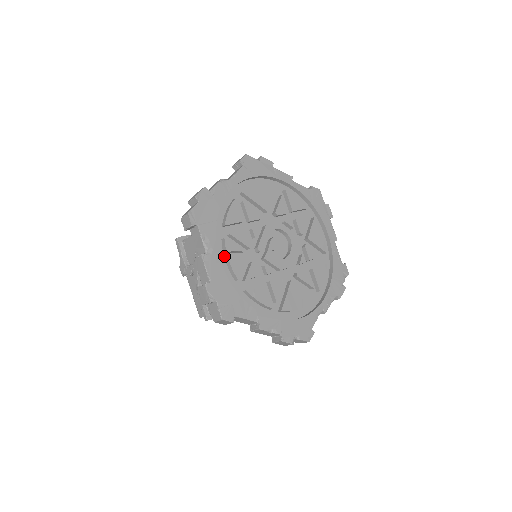
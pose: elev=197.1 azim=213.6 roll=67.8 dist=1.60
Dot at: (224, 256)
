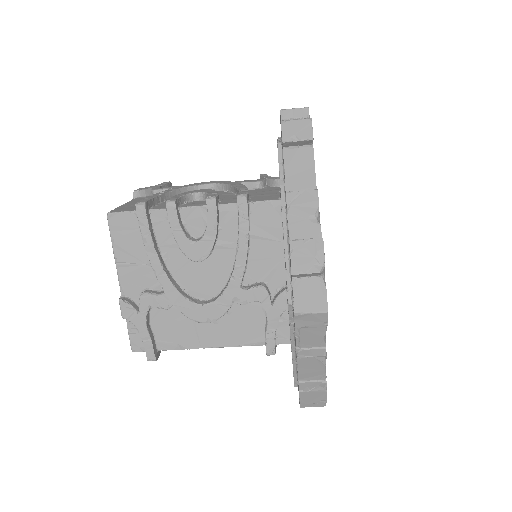
Dot at: occluded
